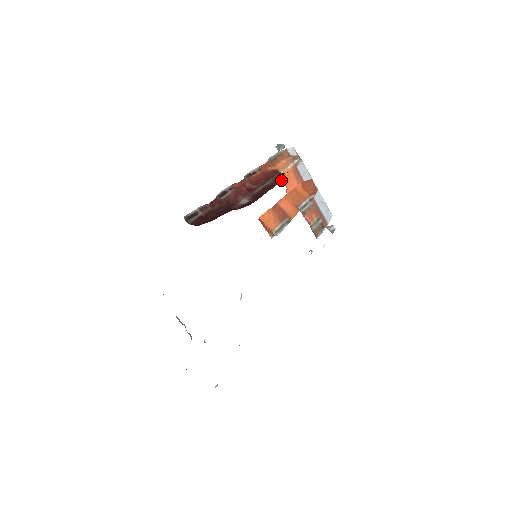
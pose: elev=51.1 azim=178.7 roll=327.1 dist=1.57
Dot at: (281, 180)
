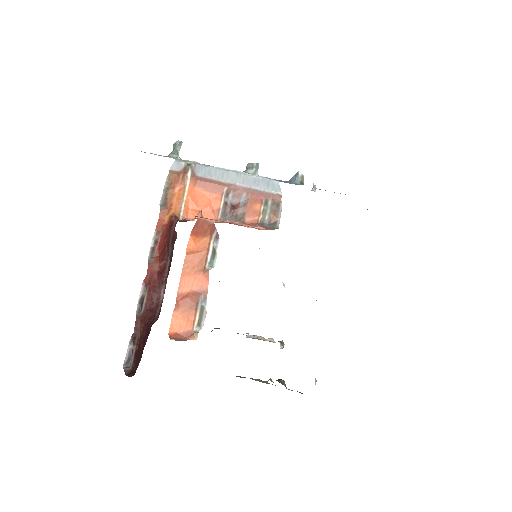
Dot at: (189, 214)
